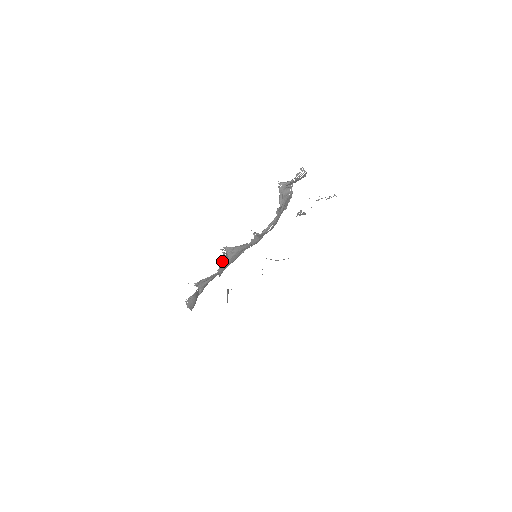
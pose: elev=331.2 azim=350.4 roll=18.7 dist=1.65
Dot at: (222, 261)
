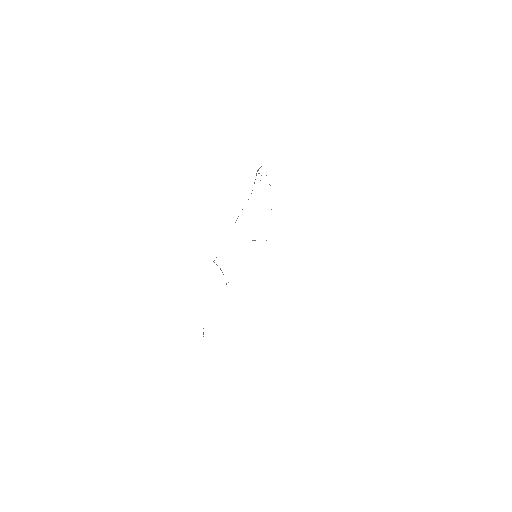
Dot at: occluded
